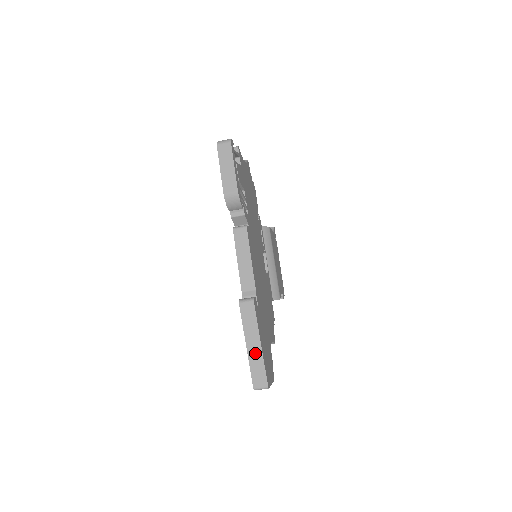
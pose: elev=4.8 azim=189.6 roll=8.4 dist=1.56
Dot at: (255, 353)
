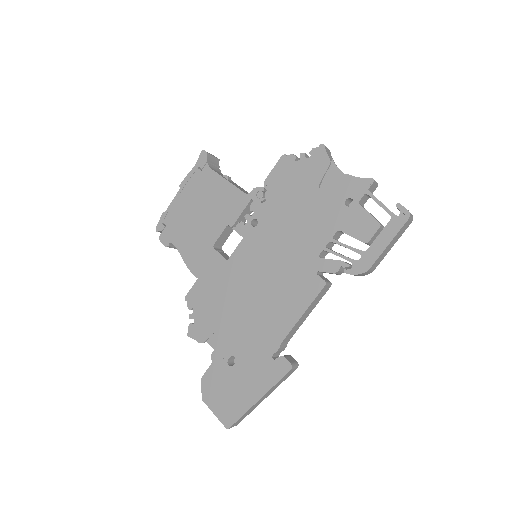
Dot at: (258, 404)
